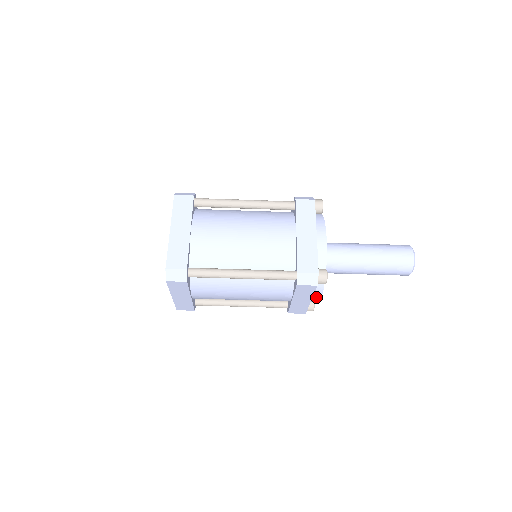
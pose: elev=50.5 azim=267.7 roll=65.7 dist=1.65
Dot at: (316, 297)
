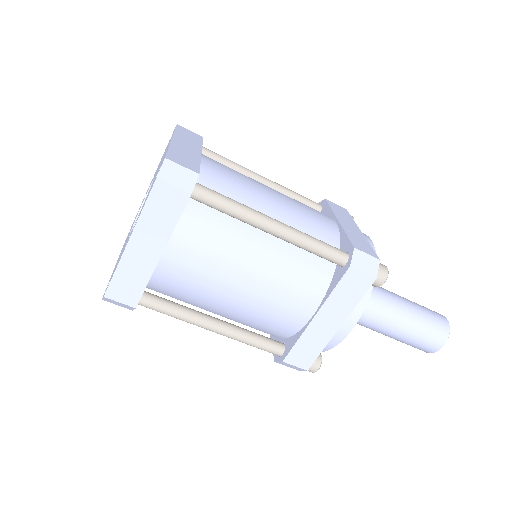
Dot at: occluded
